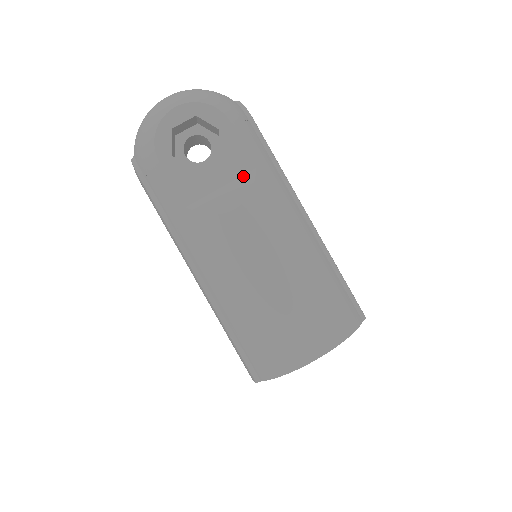
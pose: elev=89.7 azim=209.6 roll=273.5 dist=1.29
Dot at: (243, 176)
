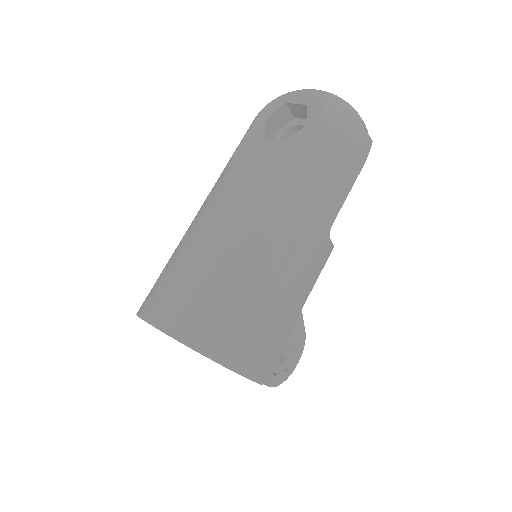
Dot at: (281, 166)
